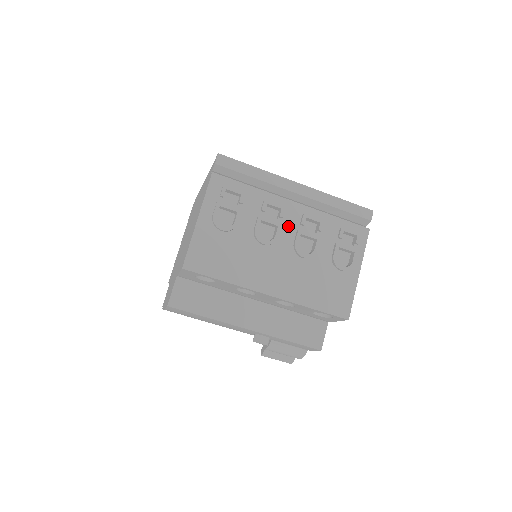
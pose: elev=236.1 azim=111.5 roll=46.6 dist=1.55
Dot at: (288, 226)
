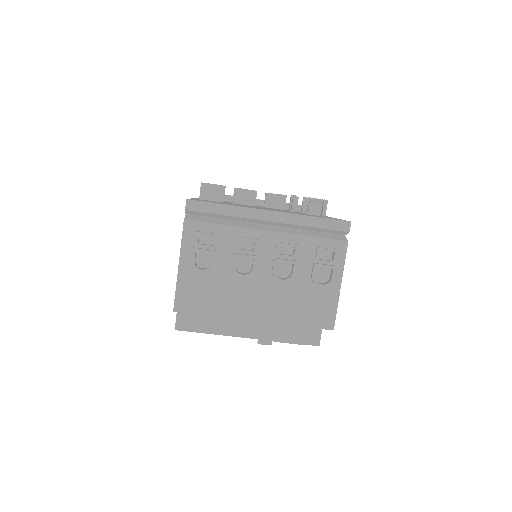
Dot at: (264, 255)
